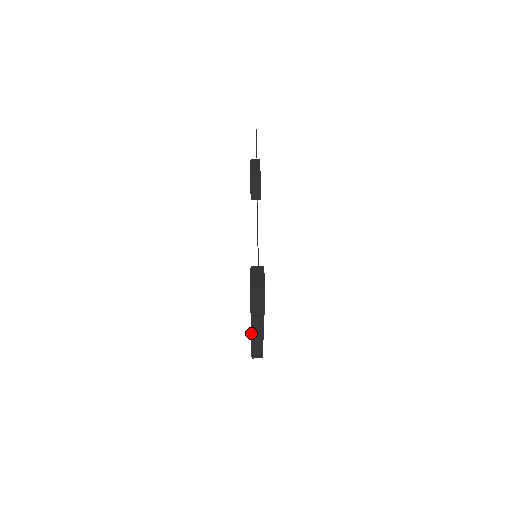
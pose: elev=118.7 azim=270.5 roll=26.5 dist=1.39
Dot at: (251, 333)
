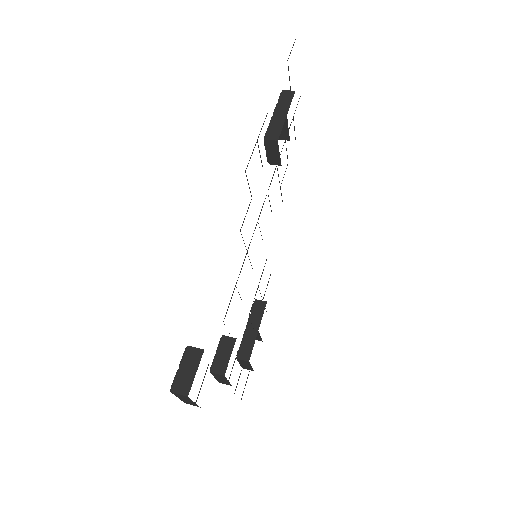
Dot at: (216, 379)
